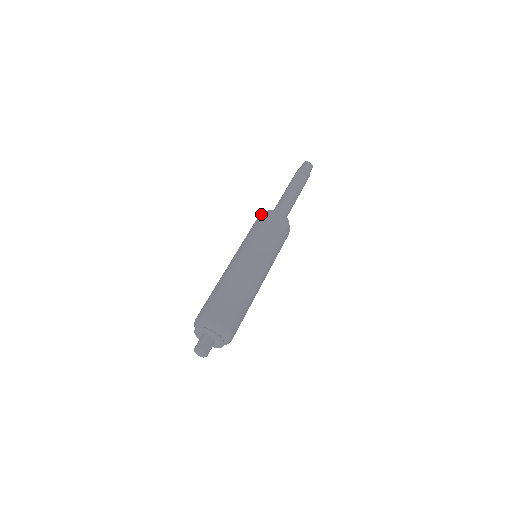
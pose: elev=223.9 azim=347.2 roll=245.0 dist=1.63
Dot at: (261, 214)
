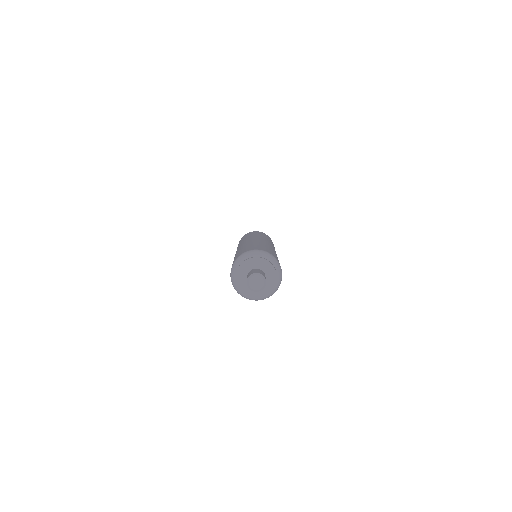
Dot at: occluded
